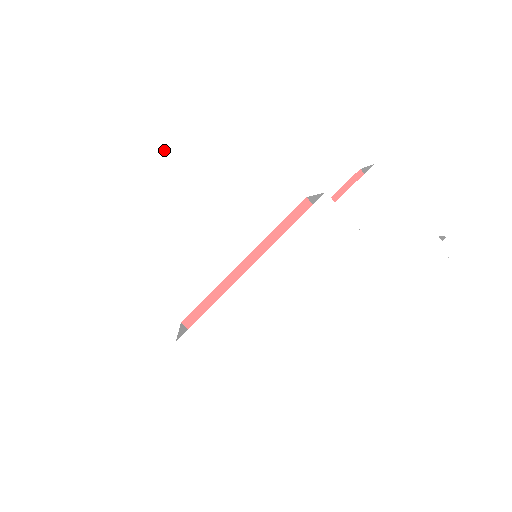
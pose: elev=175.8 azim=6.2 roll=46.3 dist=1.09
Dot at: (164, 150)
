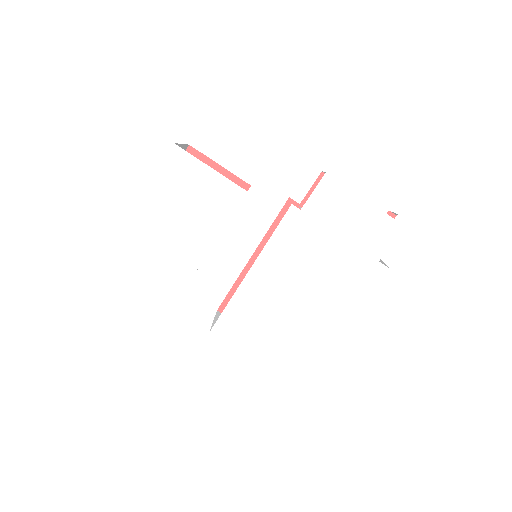
Dot at: (167, 203)
